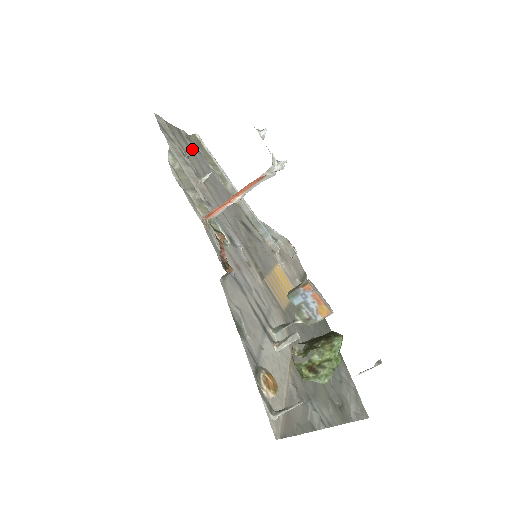
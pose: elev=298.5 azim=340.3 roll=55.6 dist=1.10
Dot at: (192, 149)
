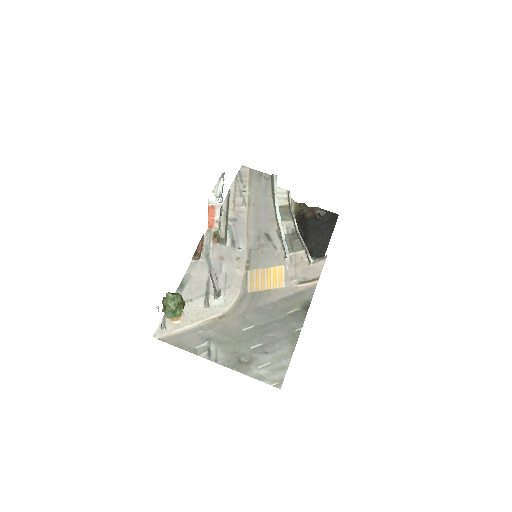
Dot at: (262, 185)
